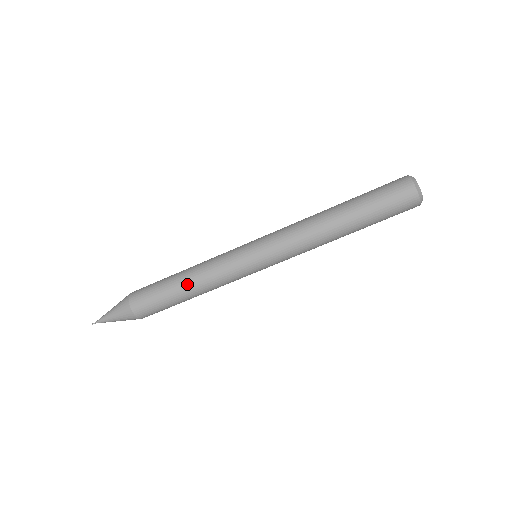
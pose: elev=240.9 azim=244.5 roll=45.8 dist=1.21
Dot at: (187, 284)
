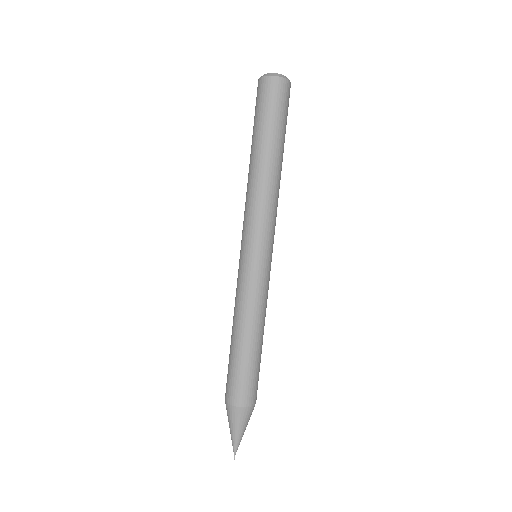
Dot at: (243, 335)
